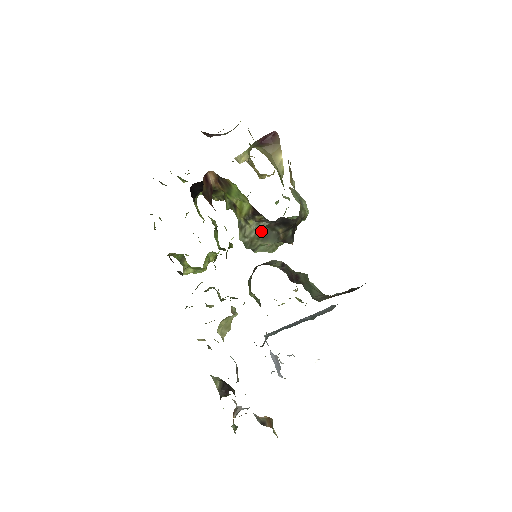
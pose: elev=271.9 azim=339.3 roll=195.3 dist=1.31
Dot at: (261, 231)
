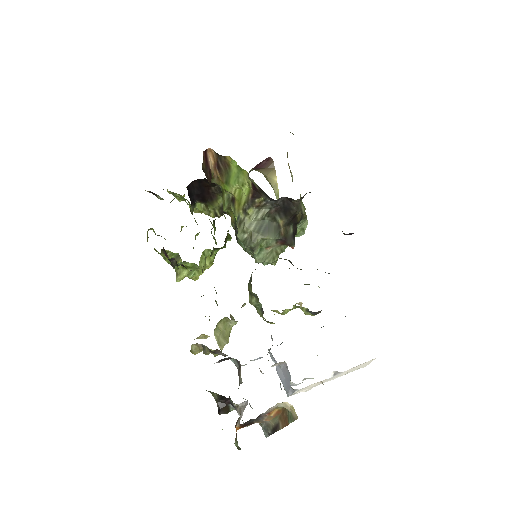
Dot at: (261, 222)
